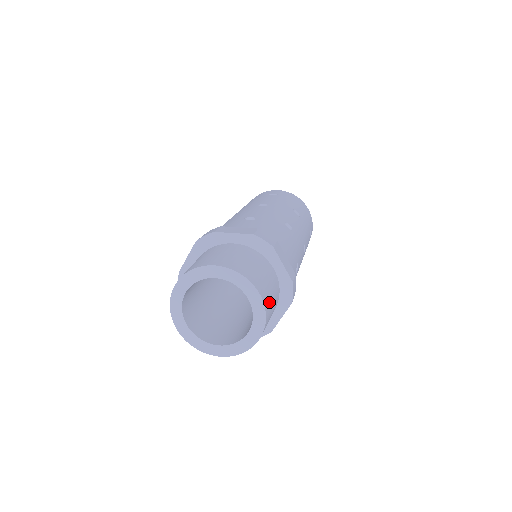
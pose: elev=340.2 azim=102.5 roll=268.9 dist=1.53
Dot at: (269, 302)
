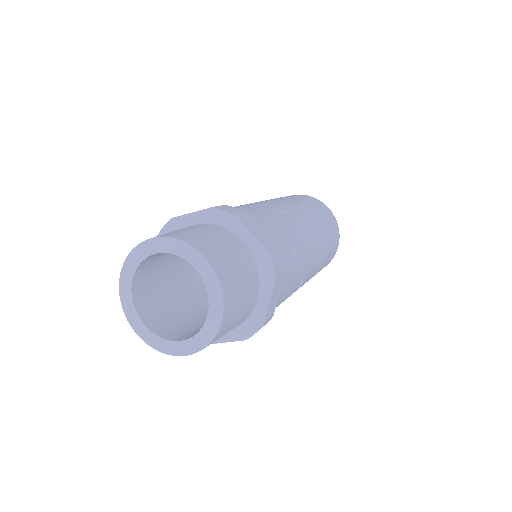
Dot at: (228, 273)
